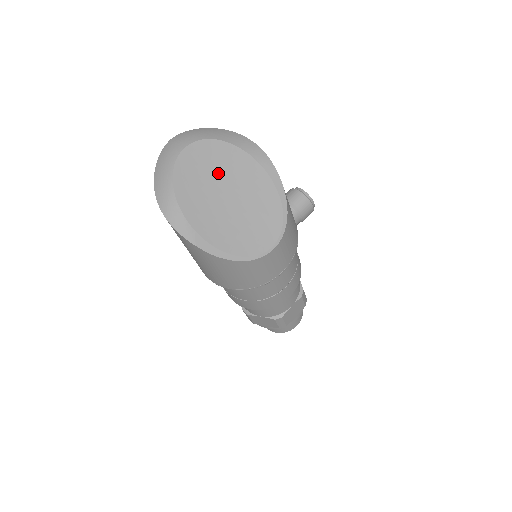
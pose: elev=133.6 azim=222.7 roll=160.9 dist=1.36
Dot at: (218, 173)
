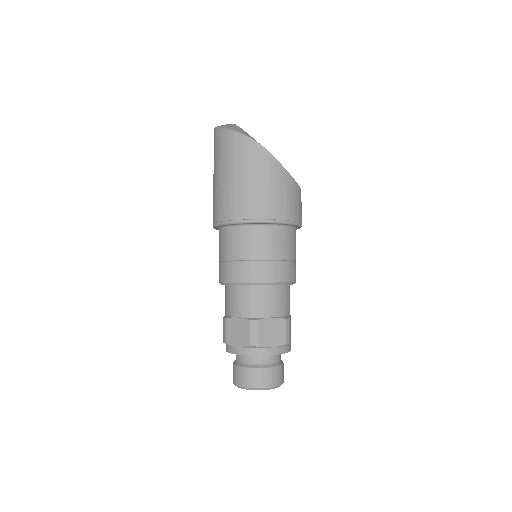
Dot at: occluded
